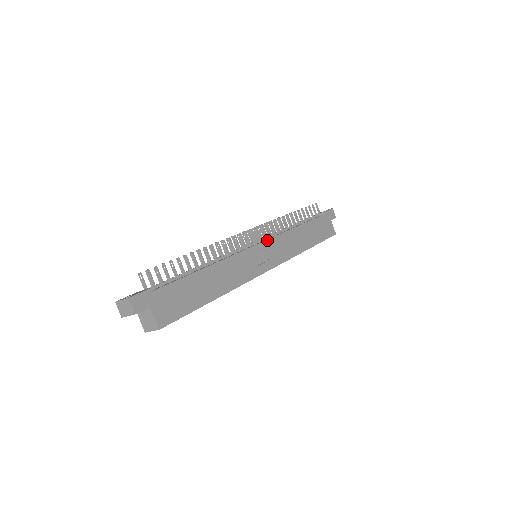
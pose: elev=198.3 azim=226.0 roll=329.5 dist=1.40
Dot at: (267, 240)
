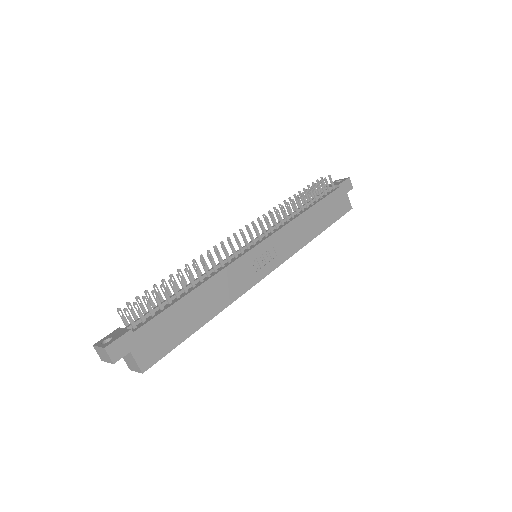
Dot at: (268, 237)
